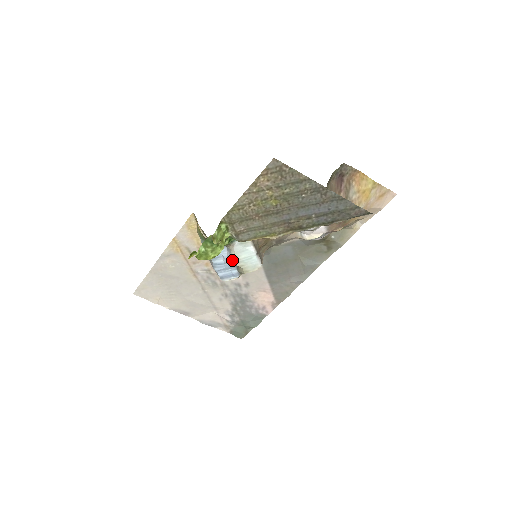
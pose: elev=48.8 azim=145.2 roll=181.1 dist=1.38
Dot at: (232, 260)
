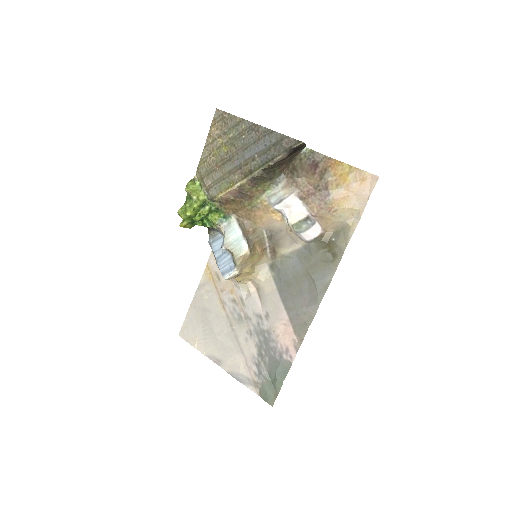
Dot at: (224, 244)
